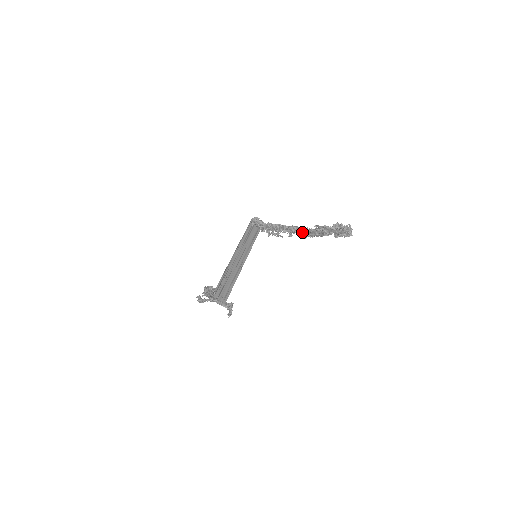
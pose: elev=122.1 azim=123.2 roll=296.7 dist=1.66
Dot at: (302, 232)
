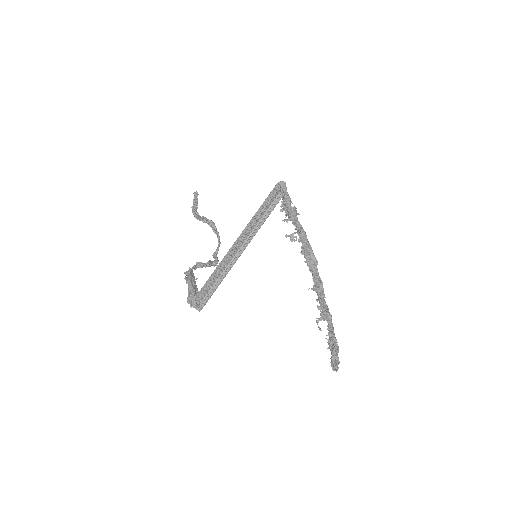
Dot at: (312, 272)
